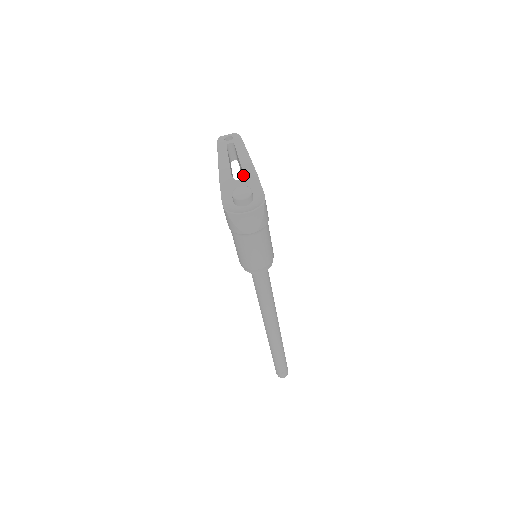
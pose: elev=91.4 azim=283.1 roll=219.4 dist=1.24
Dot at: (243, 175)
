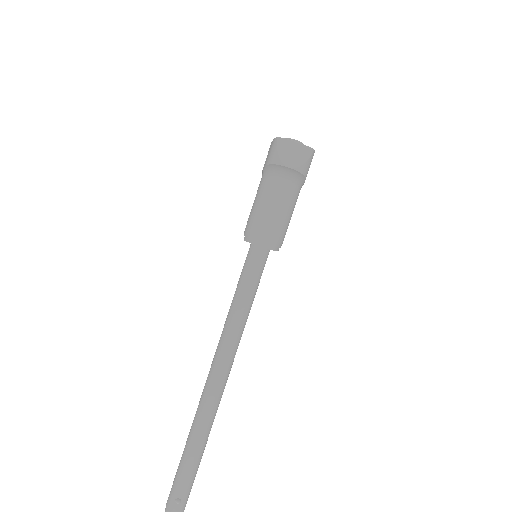
Dot at: occluded
